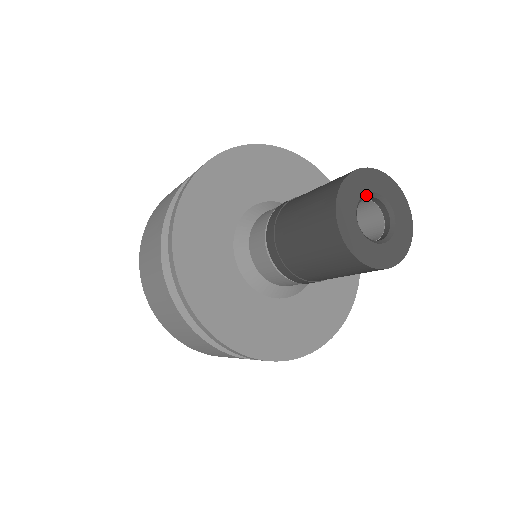
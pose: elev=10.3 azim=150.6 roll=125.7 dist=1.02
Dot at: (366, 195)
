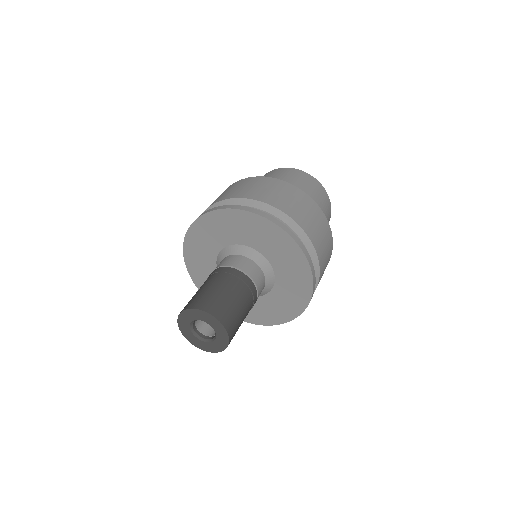
Dot at: occluded
